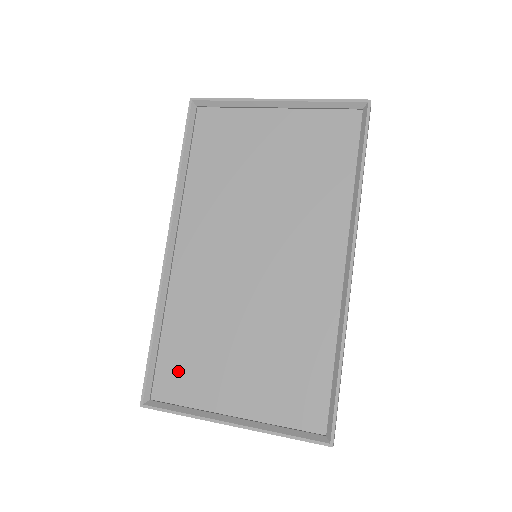
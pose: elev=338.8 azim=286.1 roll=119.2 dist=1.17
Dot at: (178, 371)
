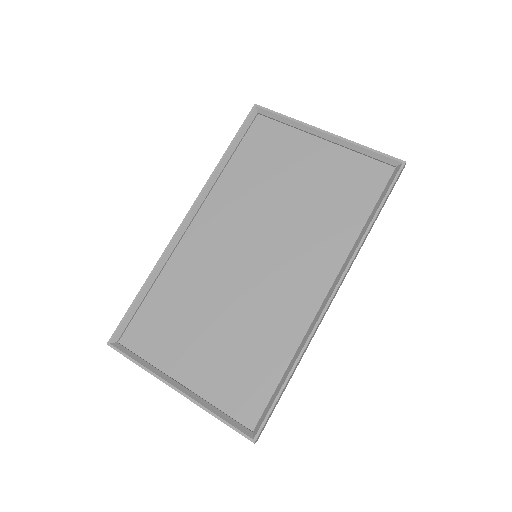
Dot at: (151, 327)
